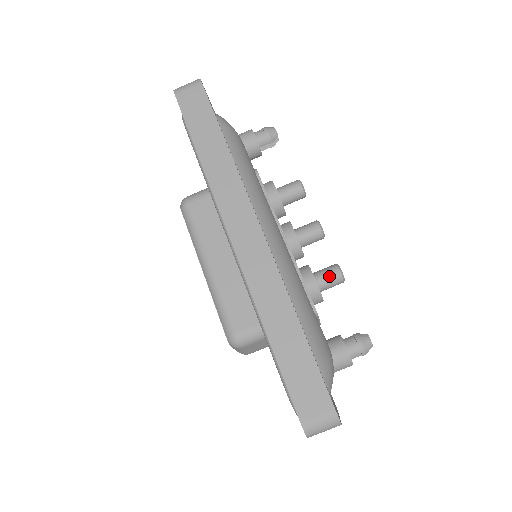
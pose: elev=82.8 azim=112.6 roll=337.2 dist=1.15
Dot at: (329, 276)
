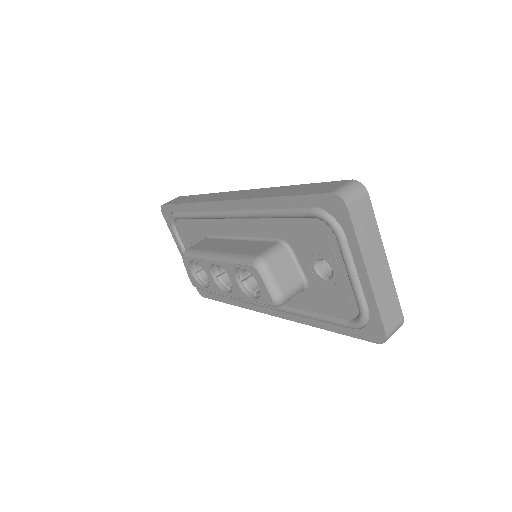
Dot at: occluded
